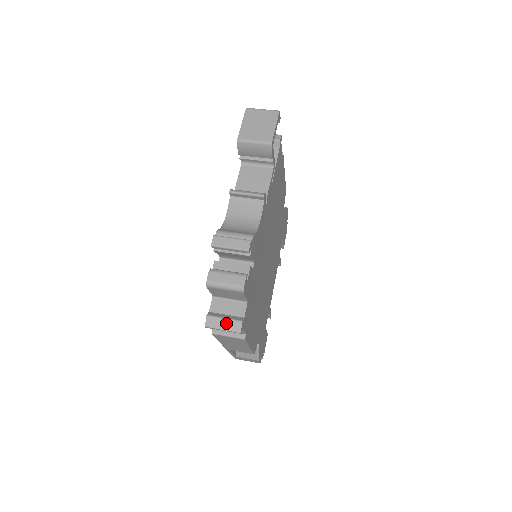
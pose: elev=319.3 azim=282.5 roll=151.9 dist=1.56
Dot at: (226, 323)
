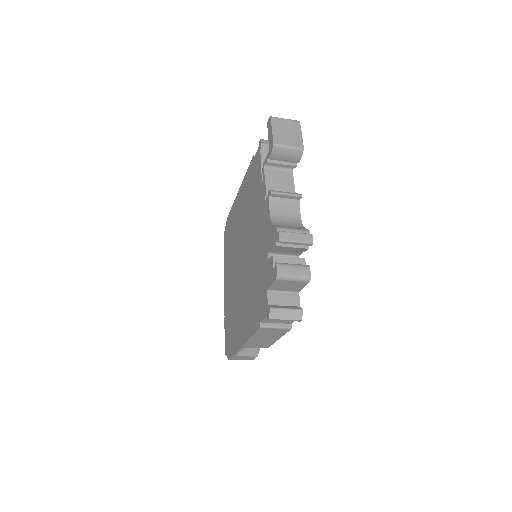
Dot at: (288, 313)
